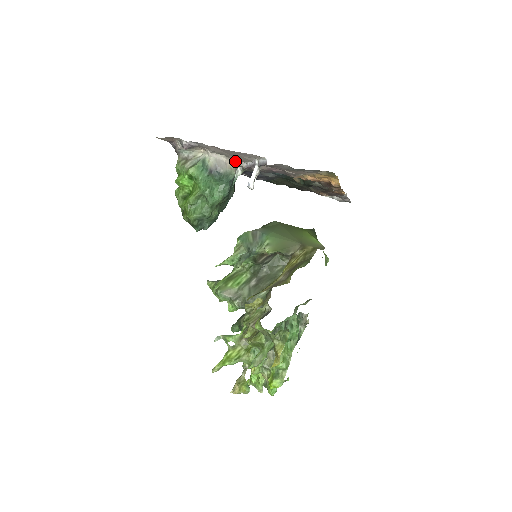
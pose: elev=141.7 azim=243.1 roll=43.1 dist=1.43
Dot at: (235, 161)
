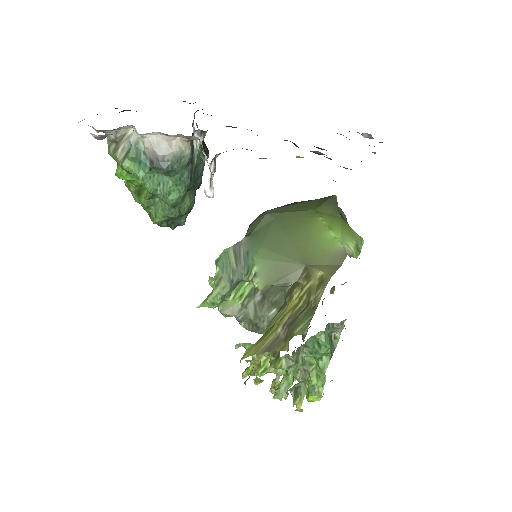
Dot at: (182, 135)
